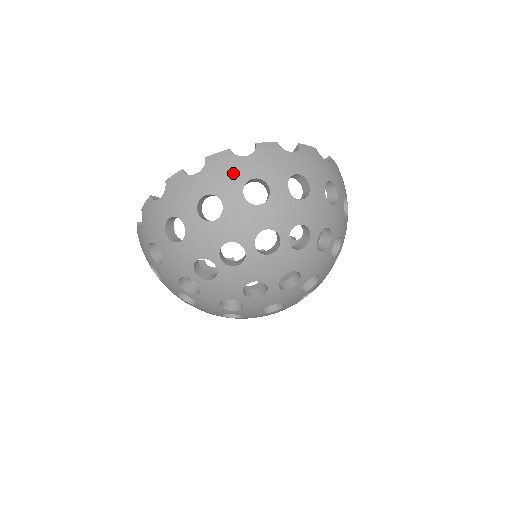
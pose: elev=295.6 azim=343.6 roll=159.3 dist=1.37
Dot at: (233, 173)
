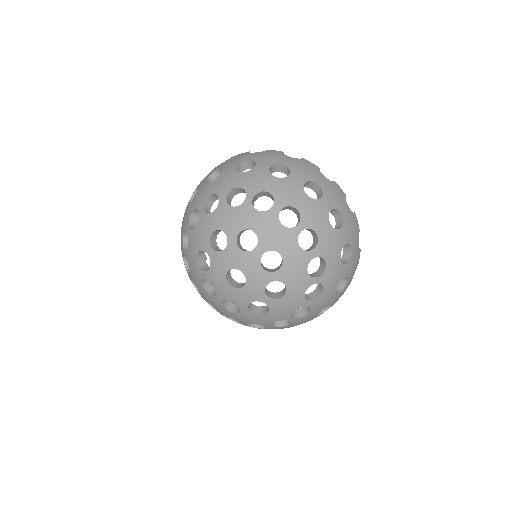
Dot at: (239, 158)
